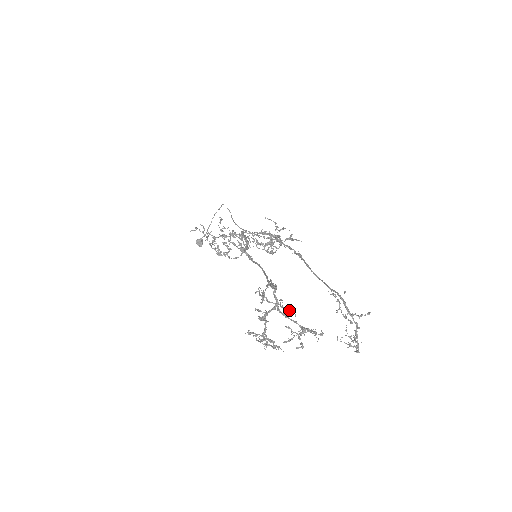
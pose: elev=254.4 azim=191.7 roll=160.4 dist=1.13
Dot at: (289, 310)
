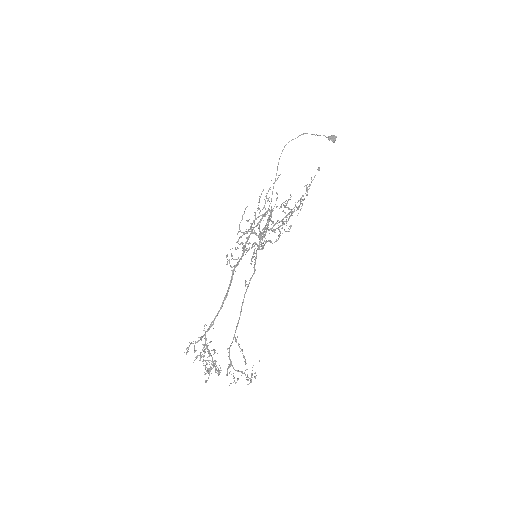
Dot at: occluded
